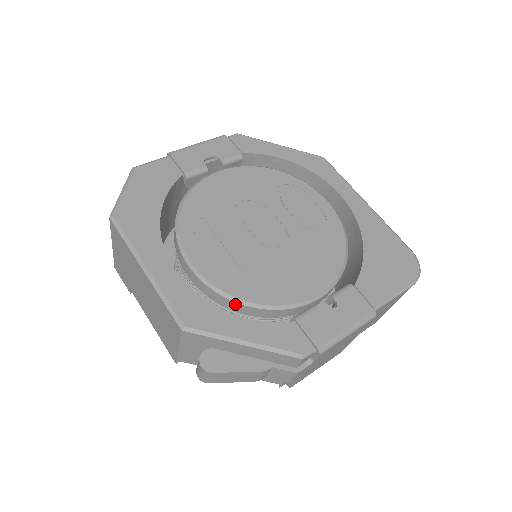
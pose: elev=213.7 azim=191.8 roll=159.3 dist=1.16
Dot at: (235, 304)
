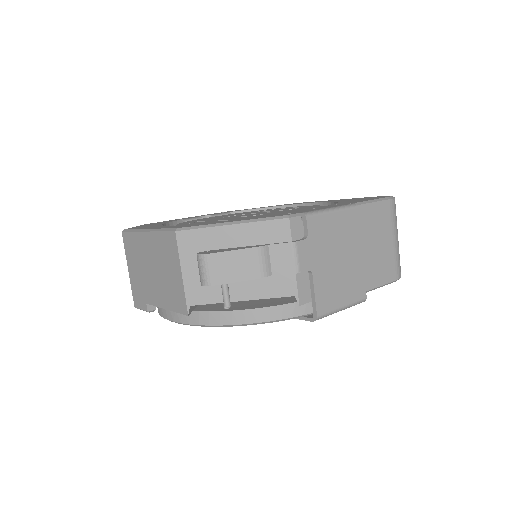
Dot at: occluded
